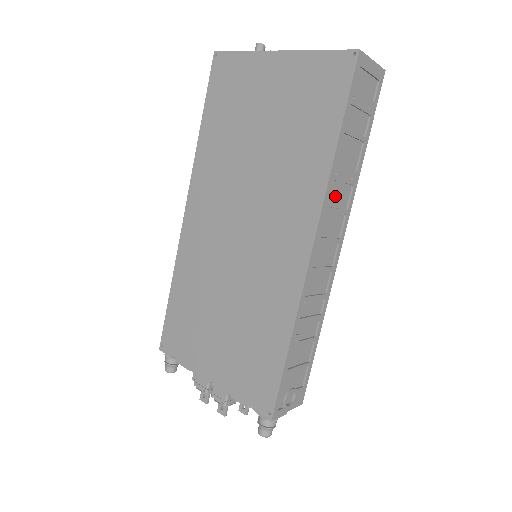
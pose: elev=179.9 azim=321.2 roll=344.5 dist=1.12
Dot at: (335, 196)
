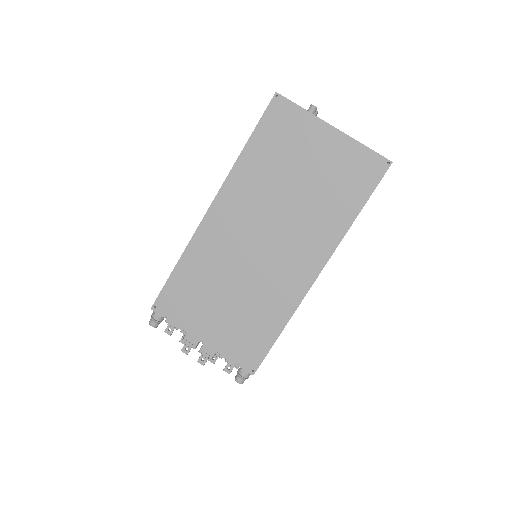
Dot at: occluded
